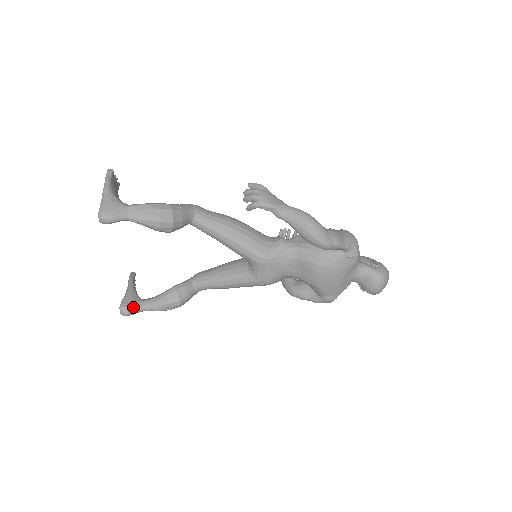
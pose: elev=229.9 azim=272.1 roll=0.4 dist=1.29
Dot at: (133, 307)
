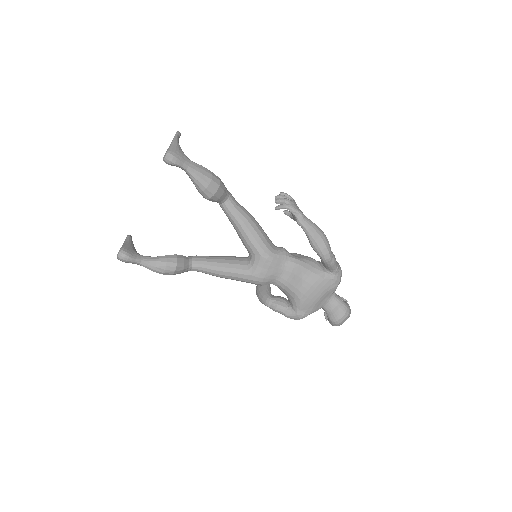
Dot at: (132, 255)
